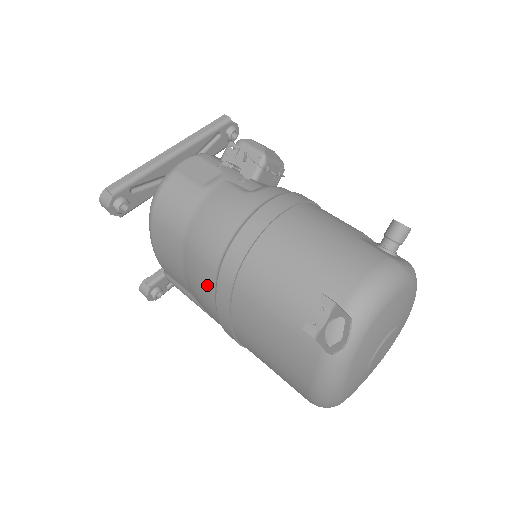
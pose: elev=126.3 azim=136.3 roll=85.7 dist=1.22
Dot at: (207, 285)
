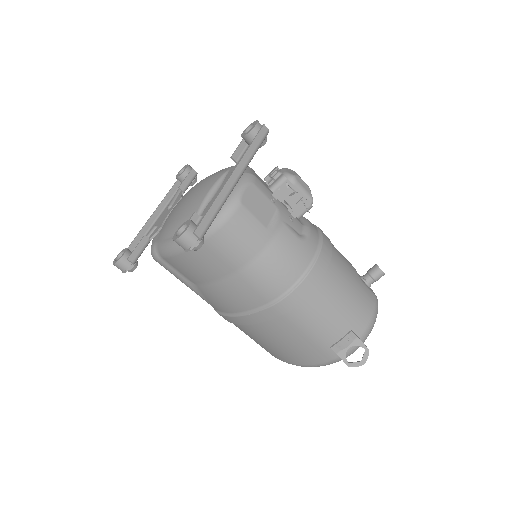
Dot at: (247, 303)
